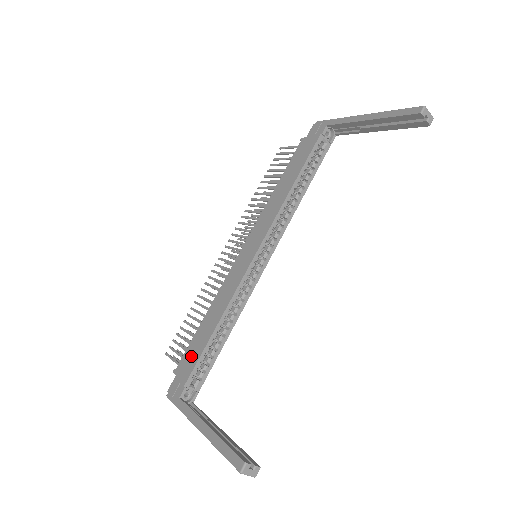
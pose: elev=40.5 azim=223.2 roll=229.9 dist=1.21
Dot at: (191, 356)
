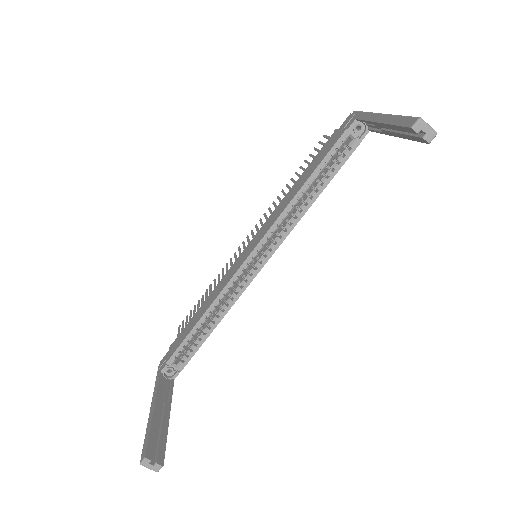
Dot at: (180, 338)
